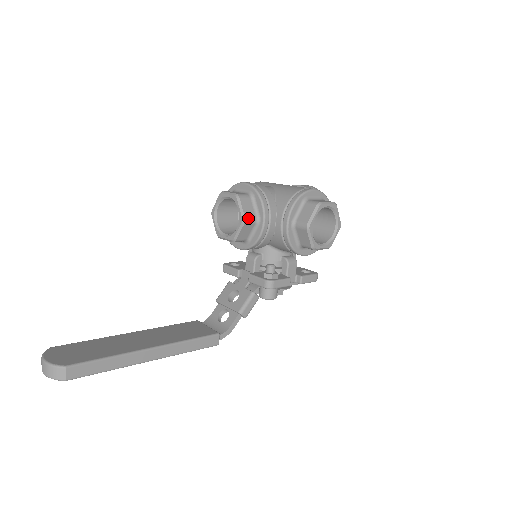
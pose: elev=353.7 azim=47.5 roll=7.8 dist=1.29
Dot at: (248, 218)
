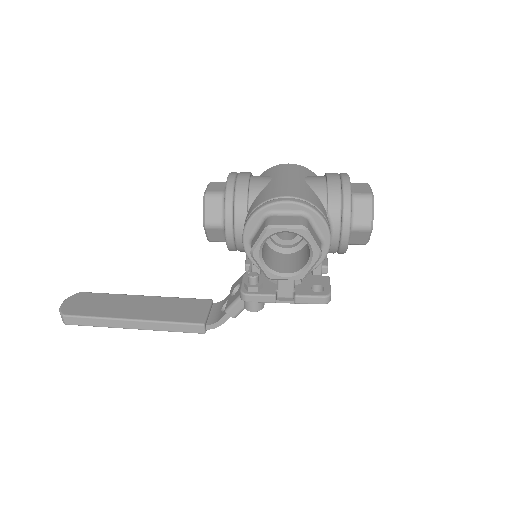
Dot at: (210, 223)
